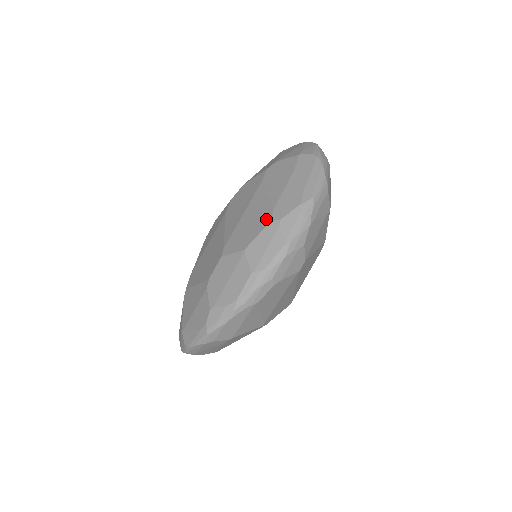
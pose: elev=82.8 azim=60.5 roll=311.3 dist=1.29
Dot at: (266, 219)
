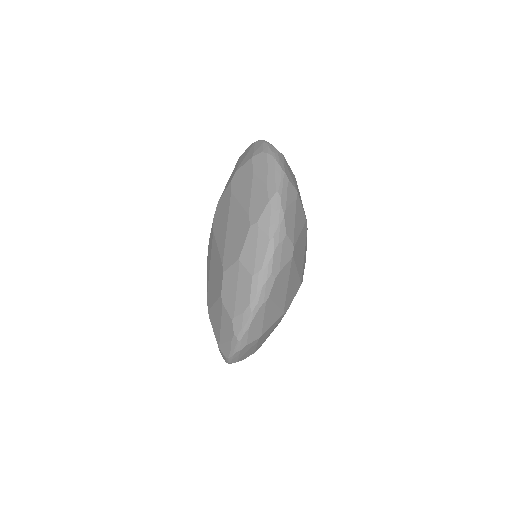
Dot at: (246, 226)
